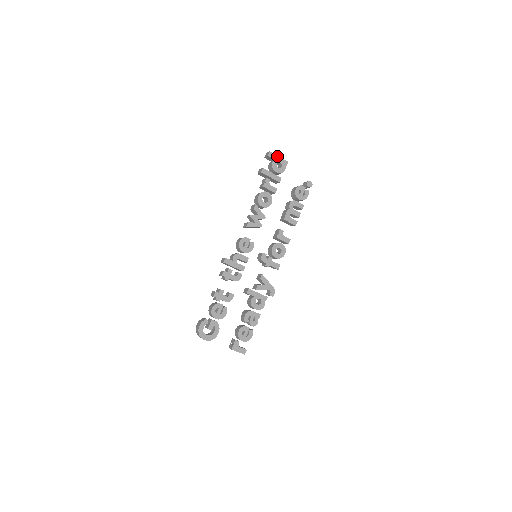
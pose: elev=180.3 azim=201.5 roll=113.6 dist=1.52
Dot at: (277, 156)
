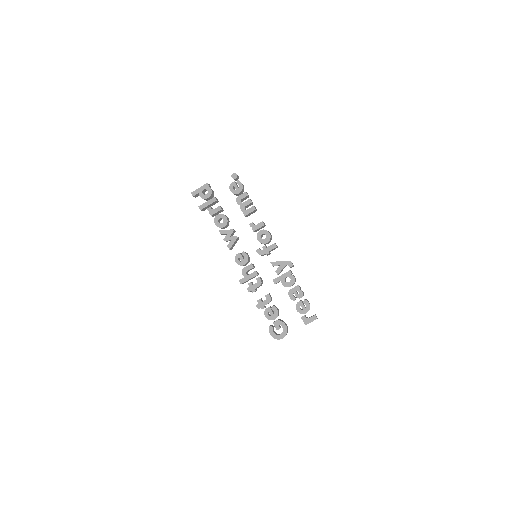
Dot at: (198, 189)
